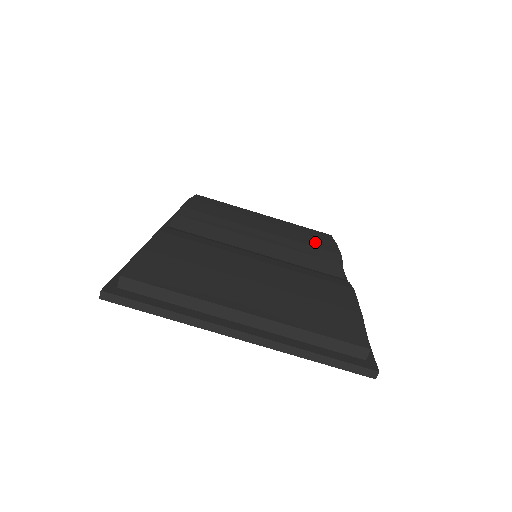
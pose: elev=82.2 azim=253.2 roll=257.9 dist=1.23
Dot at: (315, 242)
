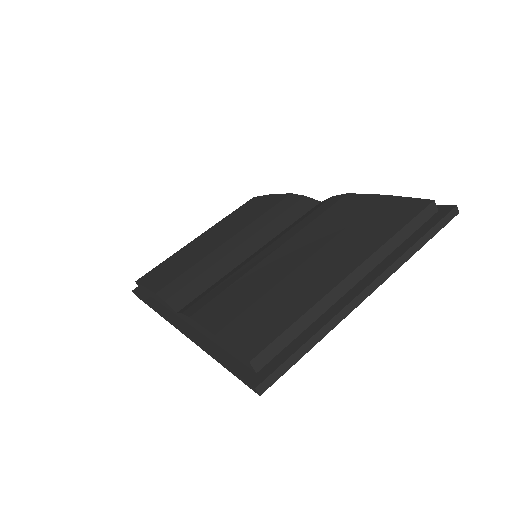
Dot at: (263, 207)
